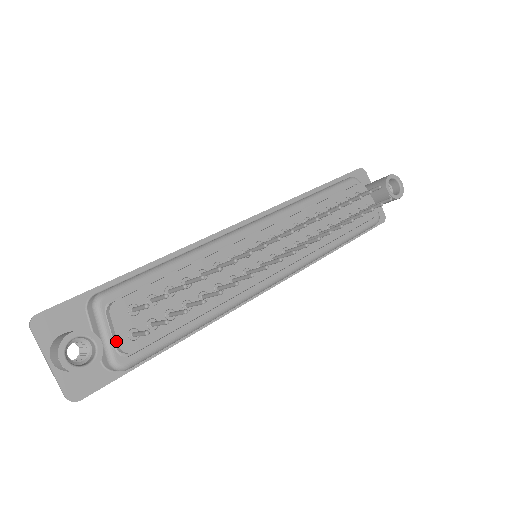
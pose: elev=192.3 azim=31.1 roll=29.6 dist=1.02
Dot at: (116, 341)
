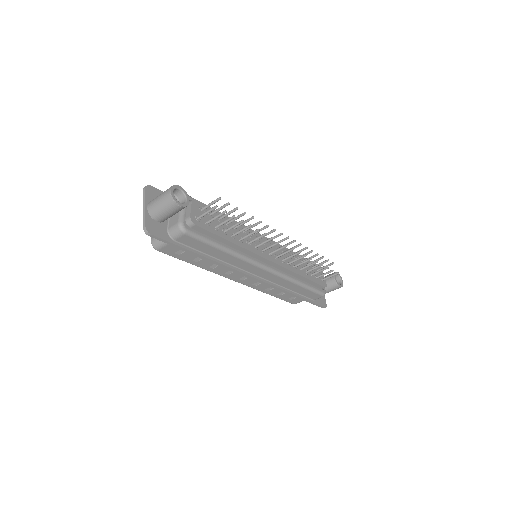
Dot at: (189, 214)
